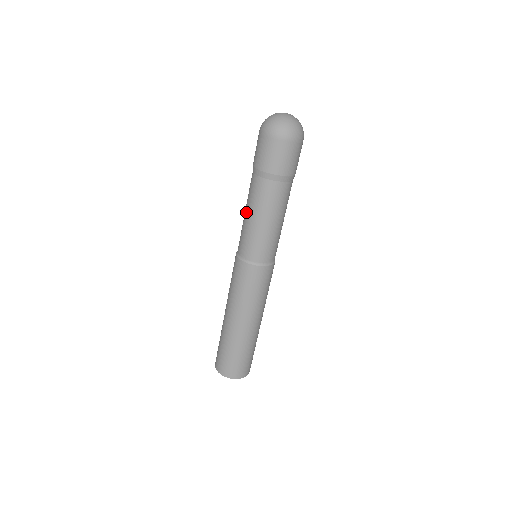
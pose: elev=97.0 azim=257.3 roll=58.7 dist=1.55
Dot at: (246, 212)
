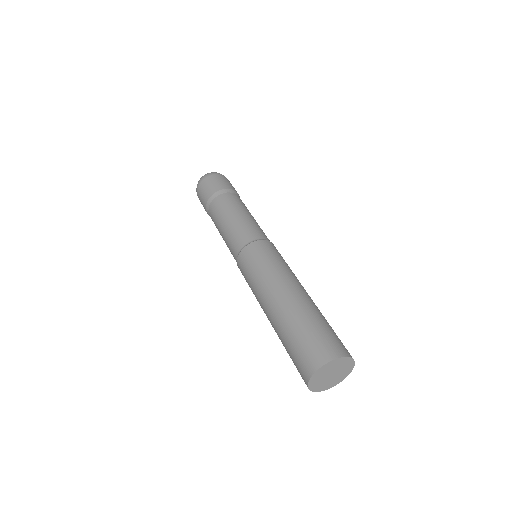
Dot at: (222, 224)
